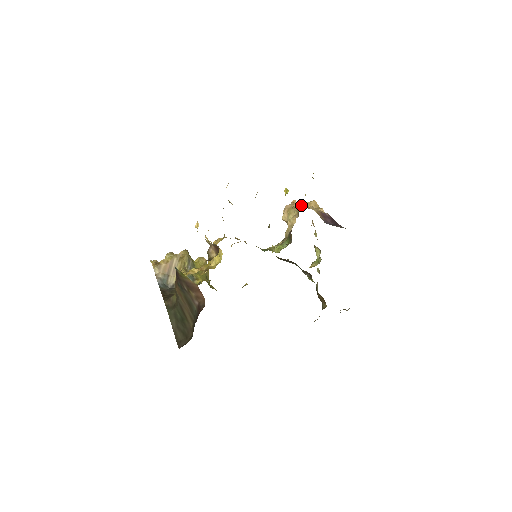
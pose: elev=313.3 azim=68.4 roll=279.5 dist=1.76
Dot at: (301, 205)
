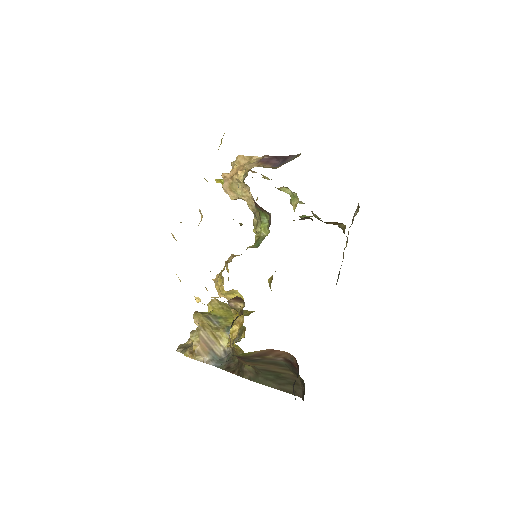
Dot at: (233, 172)
